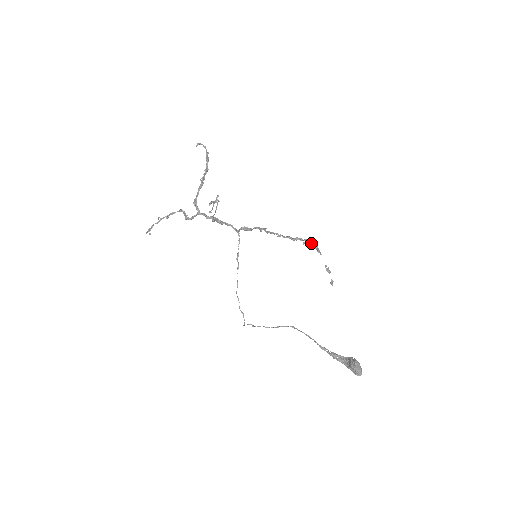
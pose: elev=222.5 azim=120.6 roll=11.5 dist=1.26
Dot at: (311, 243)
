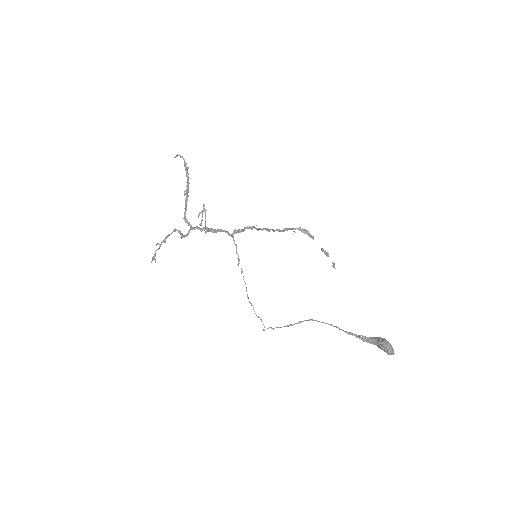
Dot at: (300, 230)
